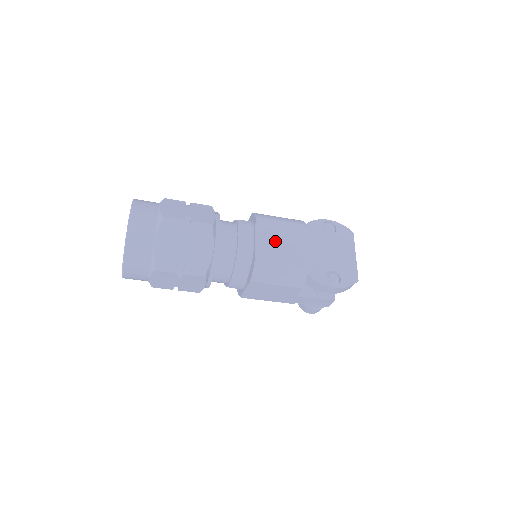
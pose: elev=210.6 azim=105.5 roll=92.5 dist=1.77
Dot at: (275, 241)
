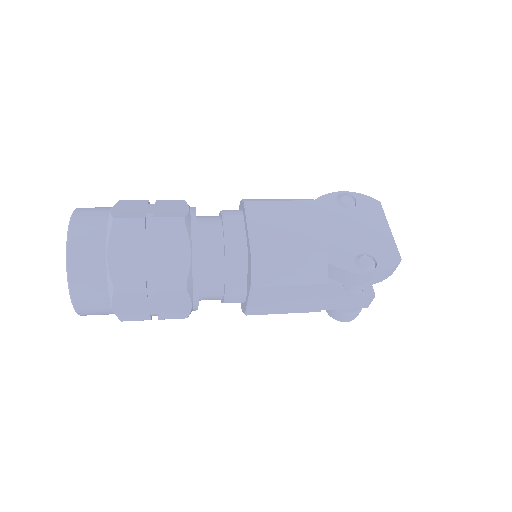
Dot at: (275, 226)
